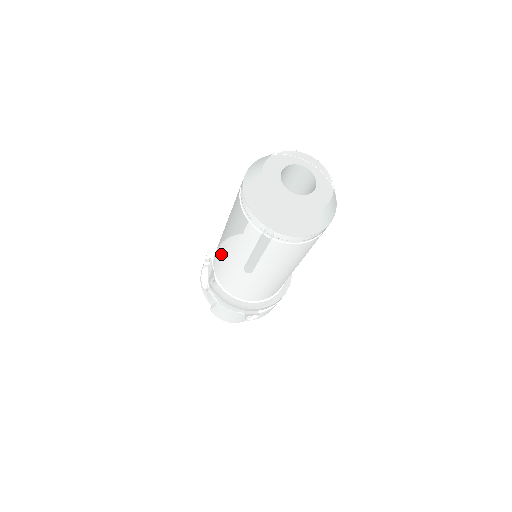
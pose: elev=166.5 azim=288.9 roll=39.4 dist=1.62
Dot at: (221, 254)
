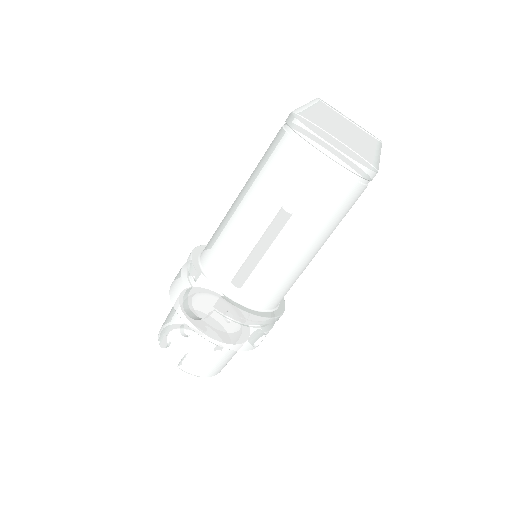
Dot at: (242, 245)
